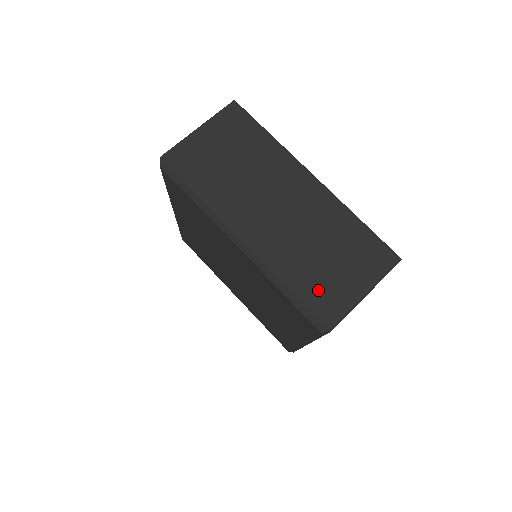
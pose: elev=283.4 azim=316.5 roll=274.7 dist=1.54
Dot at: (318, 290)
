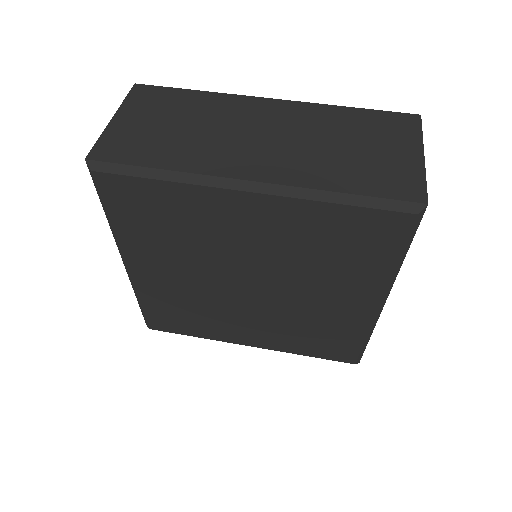
Dot at: (375, 177)
